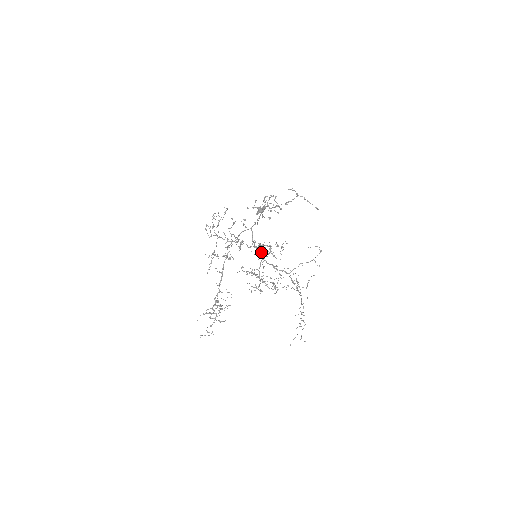
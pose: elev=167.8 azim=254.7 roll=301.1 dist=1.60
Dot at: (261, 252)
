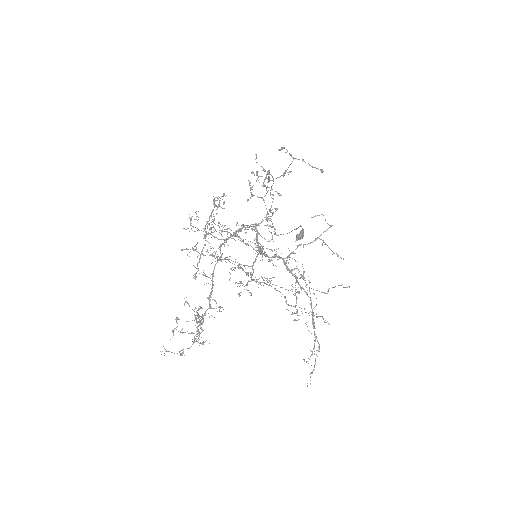
Dot at: occluded
